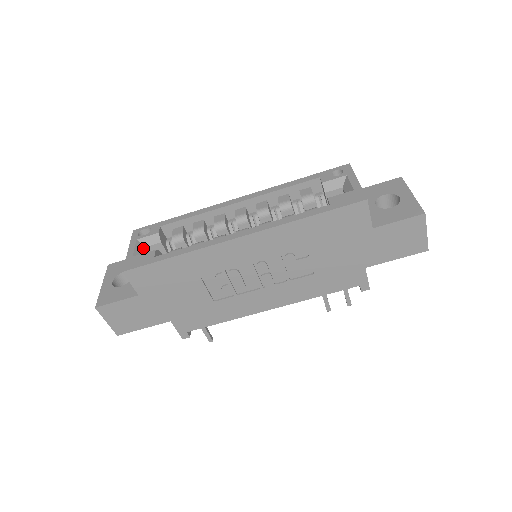
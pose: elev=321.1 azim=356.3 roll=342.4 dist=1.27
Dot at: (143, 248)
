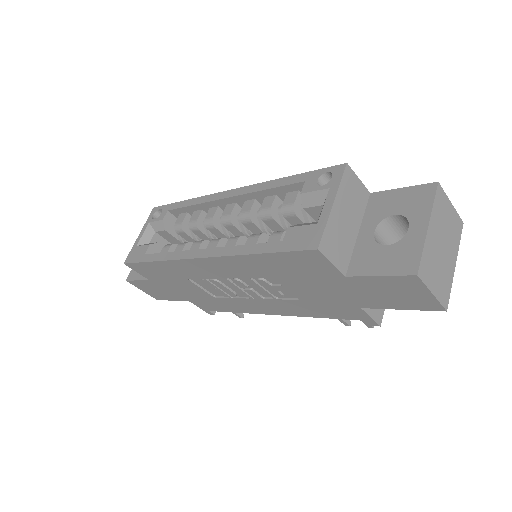
Dot at: (152, 234)
